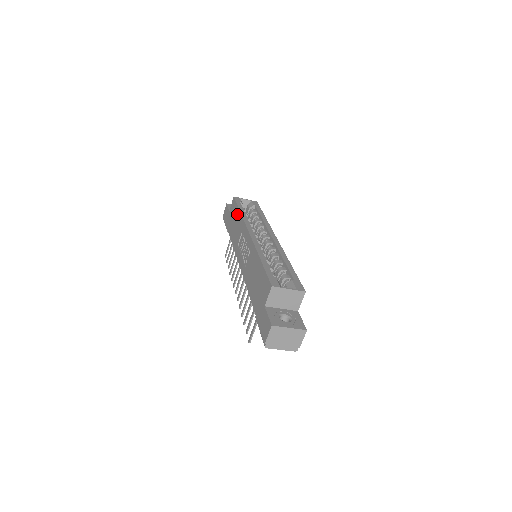
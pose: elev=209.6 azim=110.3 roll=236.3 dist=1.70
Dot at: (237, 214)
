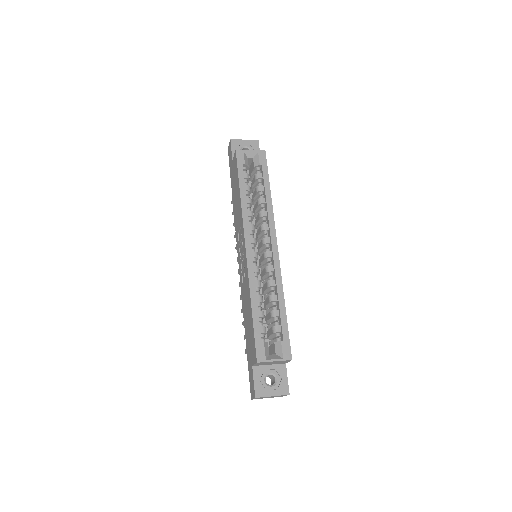
Dot at: (238, 189)
